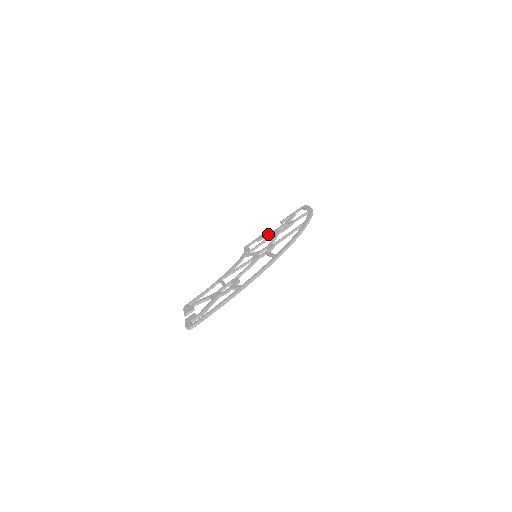
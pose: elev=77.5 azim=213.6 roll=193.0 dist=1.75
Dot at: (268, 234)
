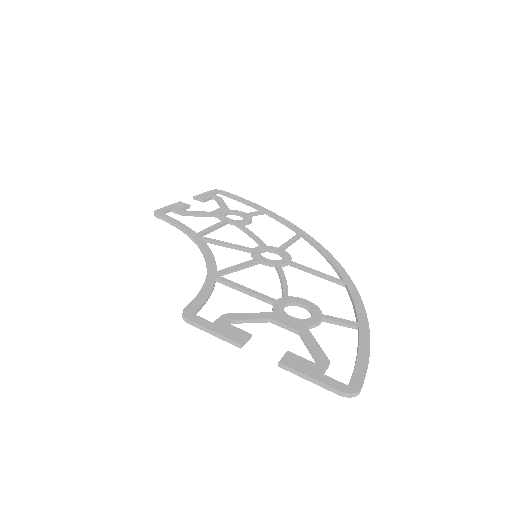
Dot at: (206, 213)
